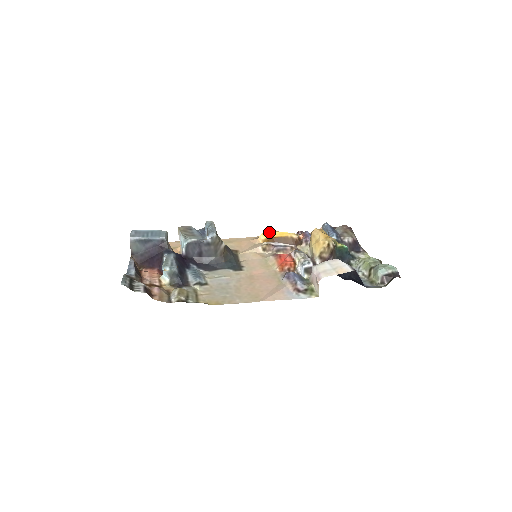
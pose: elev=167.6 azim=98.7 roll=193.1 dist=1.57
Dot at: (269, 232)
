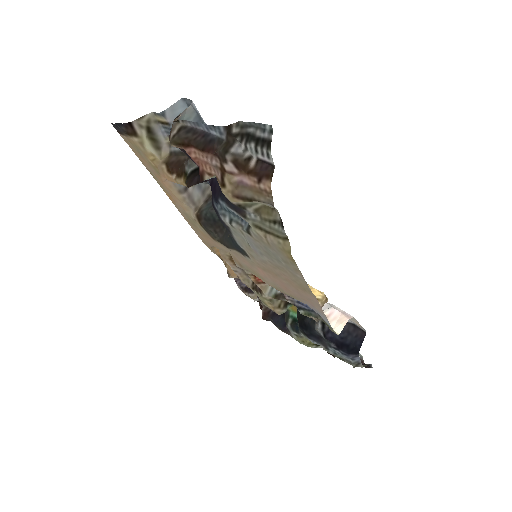
Dot at: occluded
